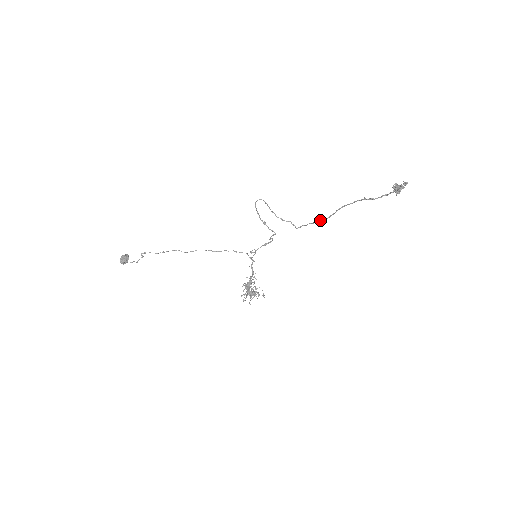
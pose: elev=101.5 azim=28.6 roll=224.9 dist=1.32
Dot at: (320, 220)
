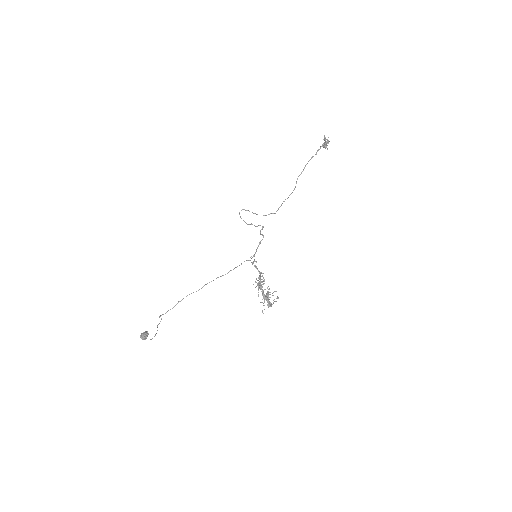
Dot at: (289, 195)
